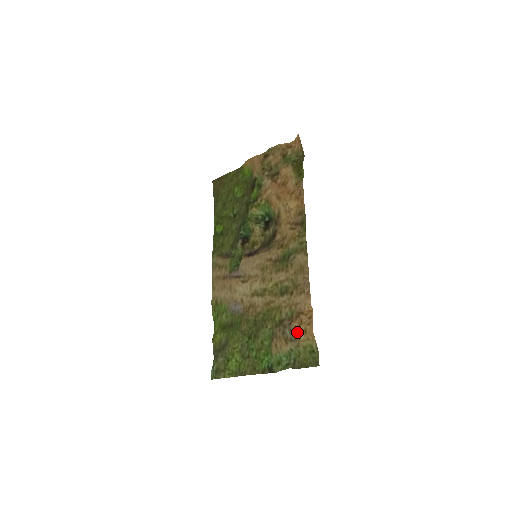
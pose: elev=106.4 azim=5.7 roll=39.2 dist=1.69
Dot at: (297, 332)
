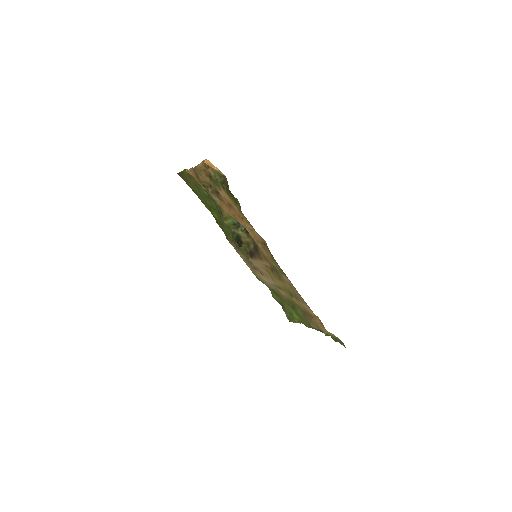
Dot at: (318, 326)
